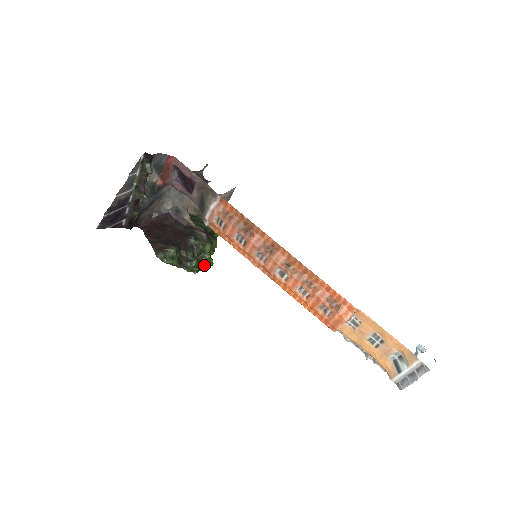
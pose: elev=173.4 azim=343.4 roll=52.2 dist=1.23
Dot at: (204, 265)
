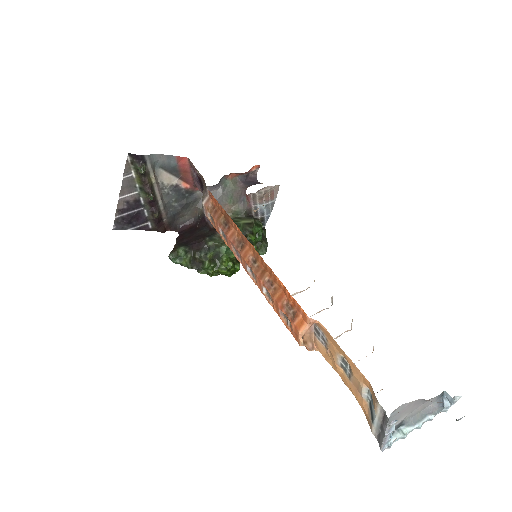
Dot at: (221, 268)
